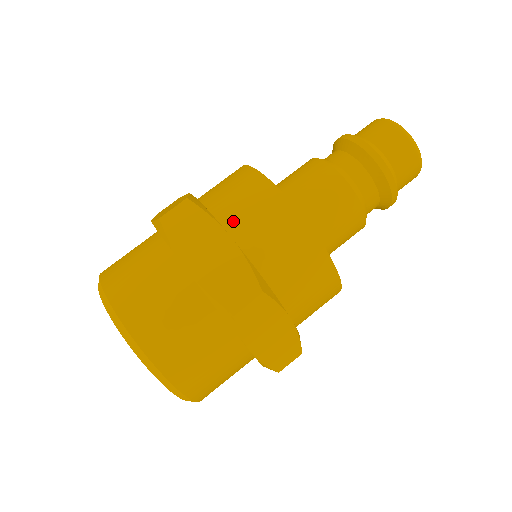
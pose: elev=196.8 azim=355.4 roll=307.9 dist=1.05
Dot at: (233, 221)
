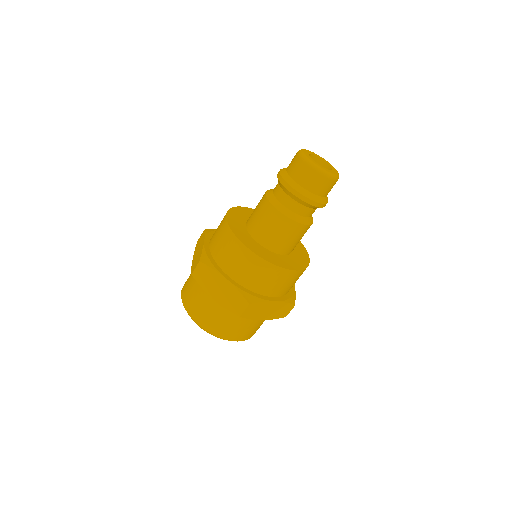
Dot at: (213, 234)
